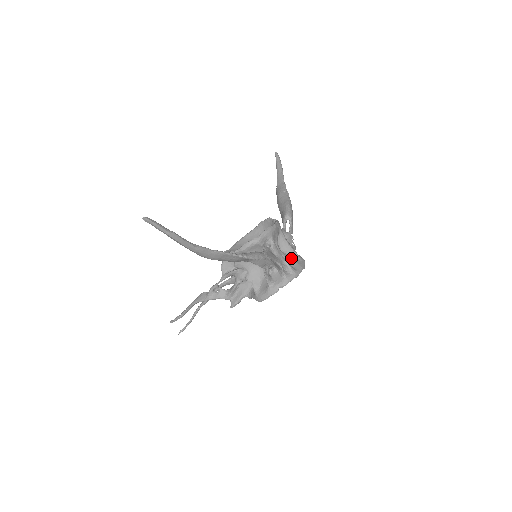
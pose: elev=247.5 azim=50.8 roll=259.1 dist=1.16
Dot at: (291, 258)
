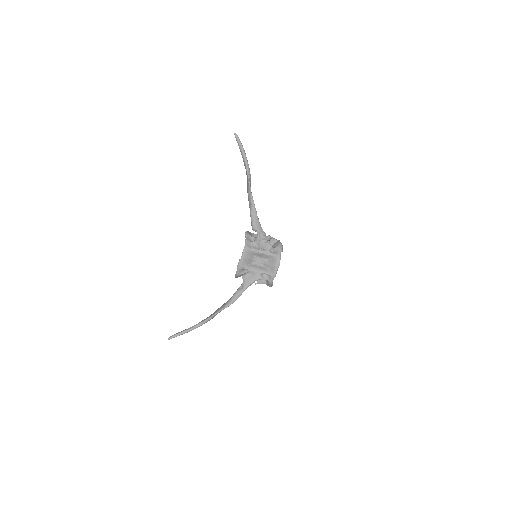
Dot at: (269, 260)
